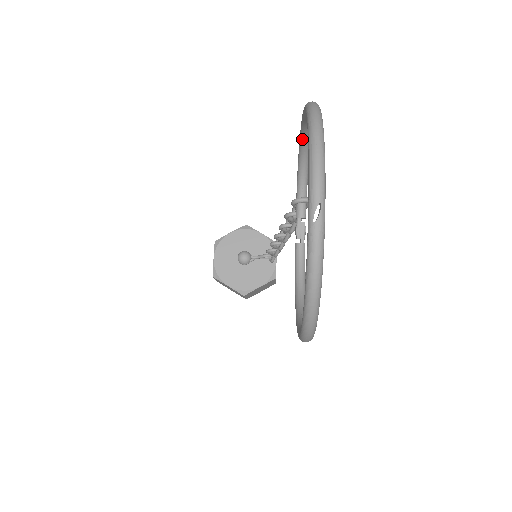
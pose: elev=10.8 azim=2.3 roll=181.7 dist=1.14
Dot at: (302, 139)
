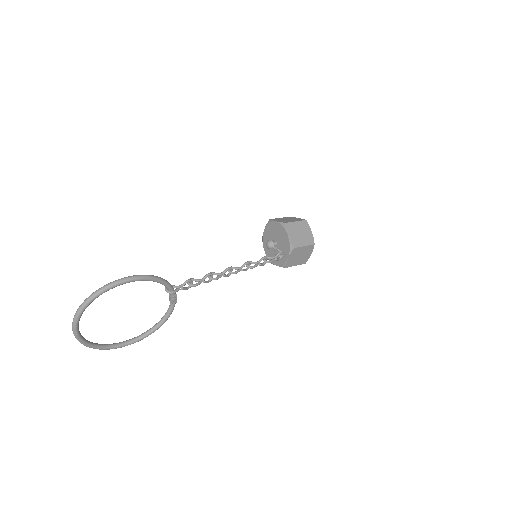
Dot at: (142, 278)
